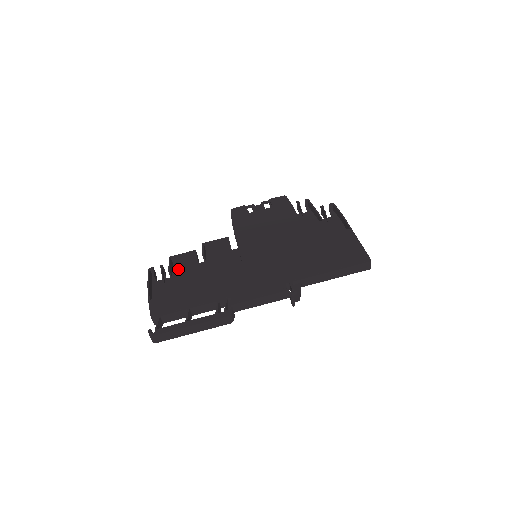
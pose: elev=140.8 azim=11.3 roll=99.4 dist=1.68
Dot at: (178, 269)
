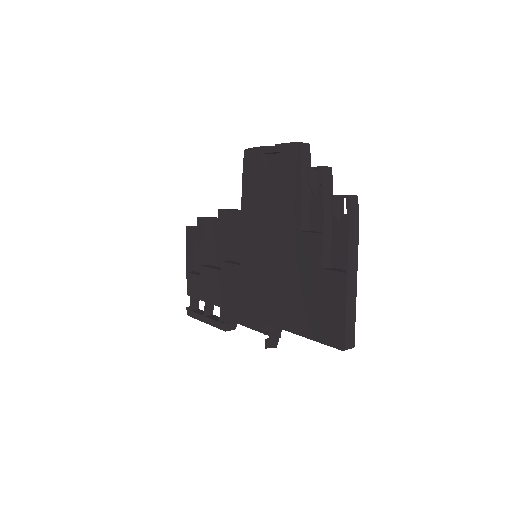
Dot at: (208, 231)
